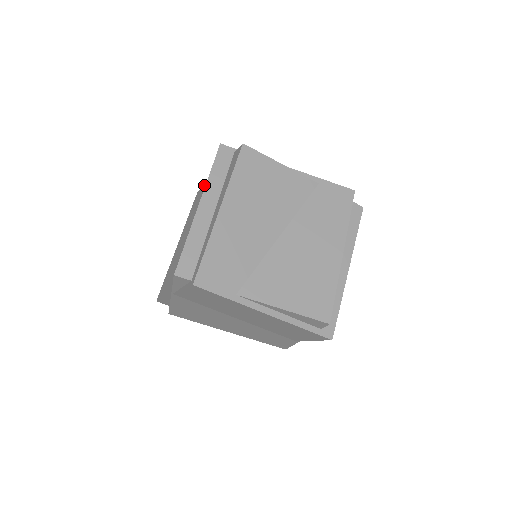
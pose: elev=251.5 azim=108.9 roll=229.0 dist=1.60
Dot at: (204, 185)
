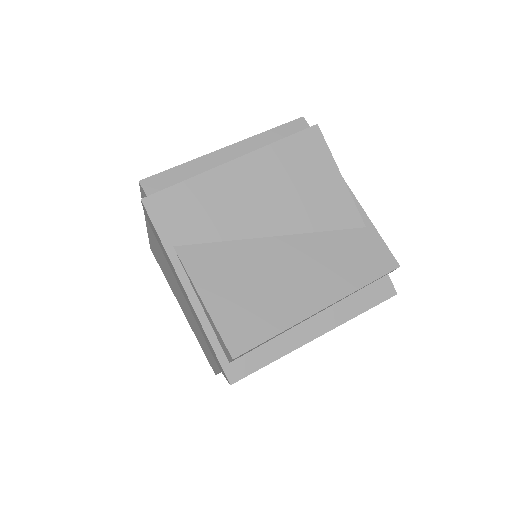
Dot at: occluded
